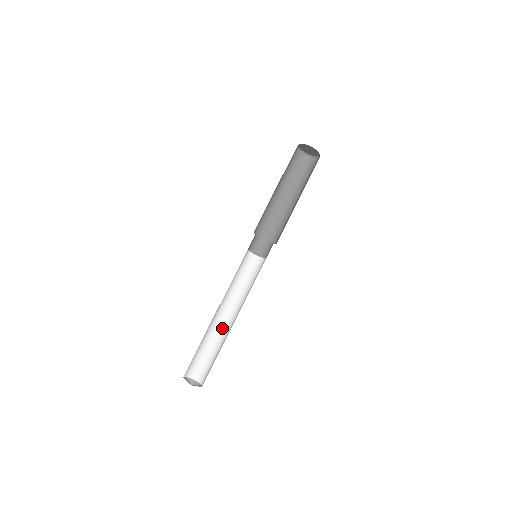
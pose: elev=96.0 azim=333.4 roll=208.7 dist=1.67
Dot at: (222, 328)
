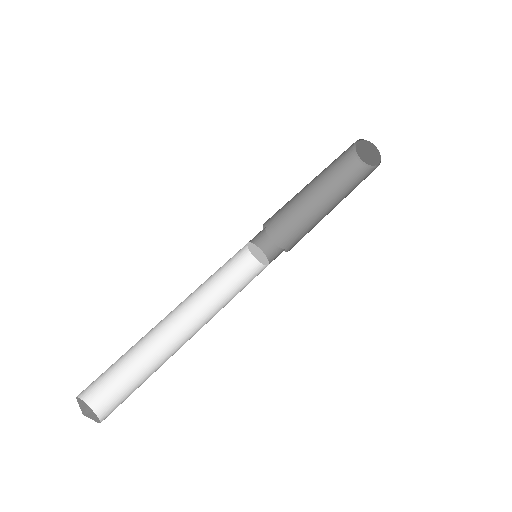
Dot at: (176, 351)
